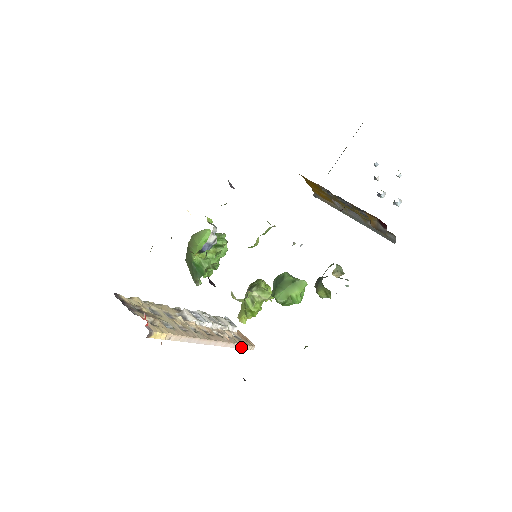
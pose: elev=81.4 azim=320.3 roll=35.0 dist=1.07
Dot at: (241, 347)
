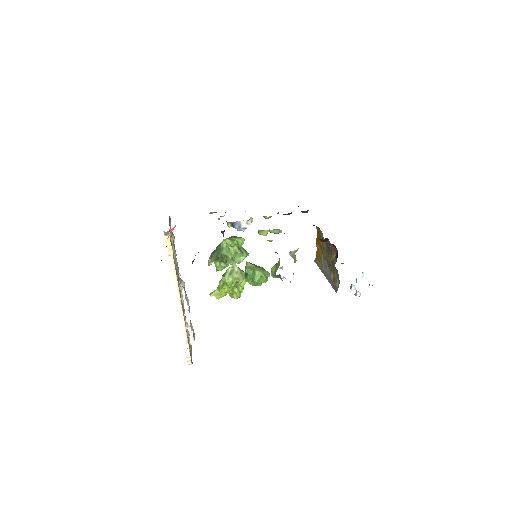
Dot at: (186, 346)
